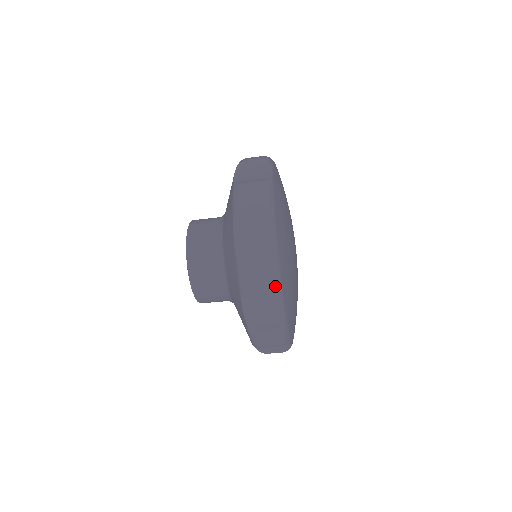
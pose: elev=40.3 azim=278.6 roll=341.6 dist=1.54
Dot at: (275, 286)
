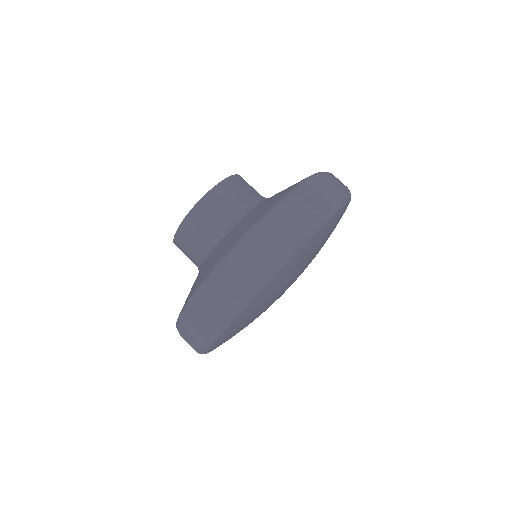
Dot at: (345, 195)
